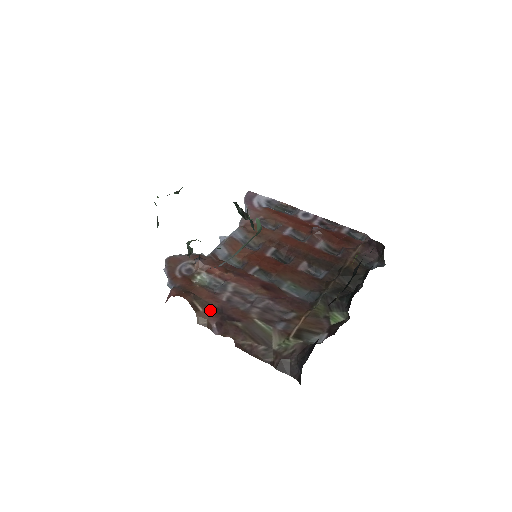
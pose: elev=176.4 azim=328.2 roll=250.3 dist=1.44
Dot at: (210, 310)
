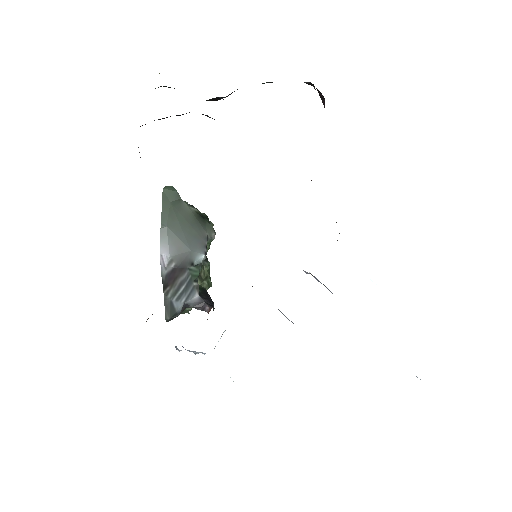
Dot at: occluded
